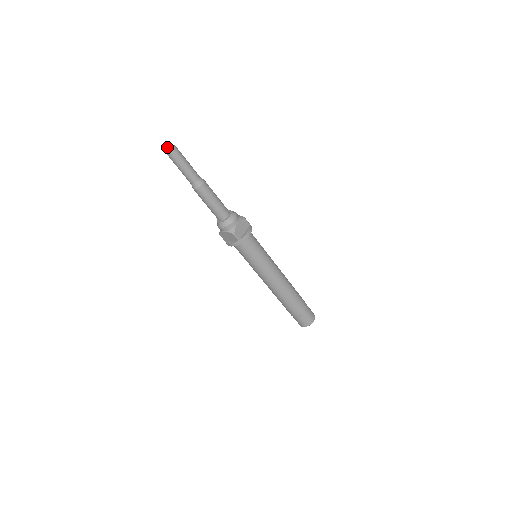
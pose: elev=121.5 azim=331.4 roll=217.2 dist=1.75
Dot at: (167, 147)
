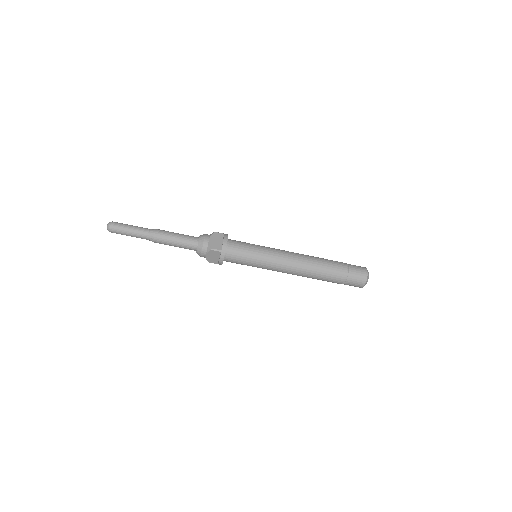
Dot at: occluded
